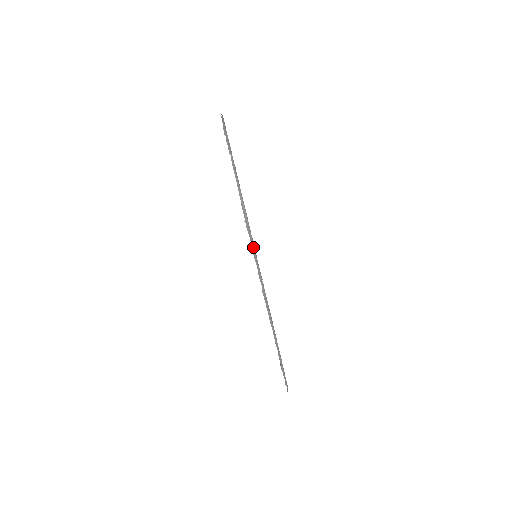
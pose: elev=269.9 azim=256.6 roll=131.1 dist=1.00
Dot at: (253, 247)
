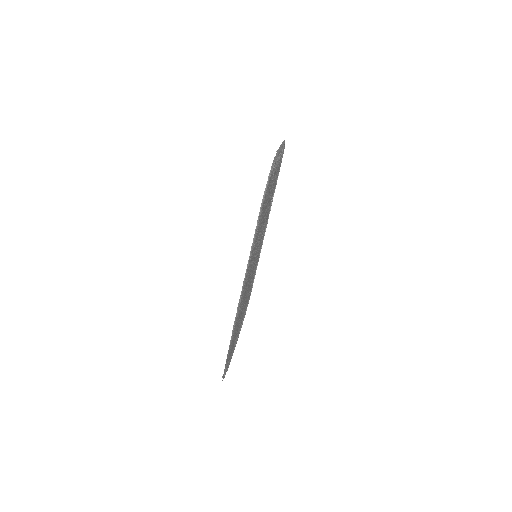
Dot at: (281, 147)
